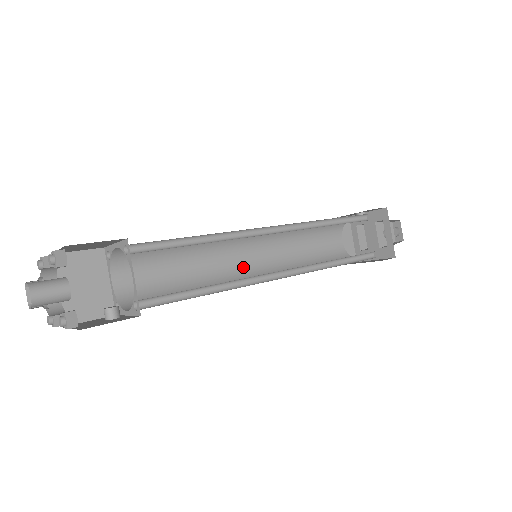
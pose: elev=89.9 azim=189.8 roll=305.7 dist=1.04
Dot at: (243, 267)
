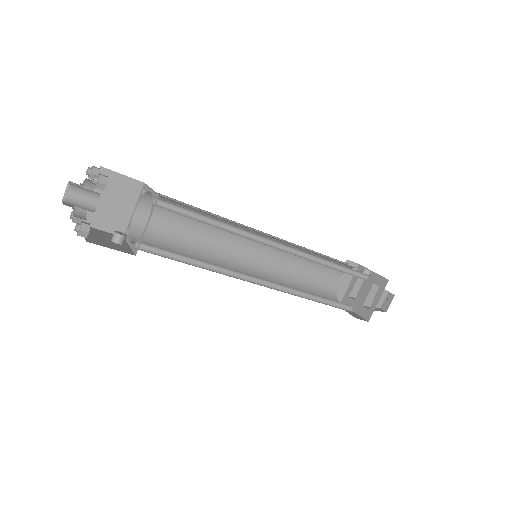
Dot at: (243, 256)
